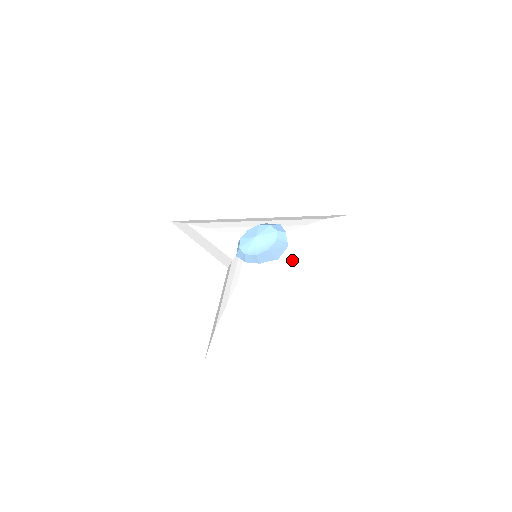
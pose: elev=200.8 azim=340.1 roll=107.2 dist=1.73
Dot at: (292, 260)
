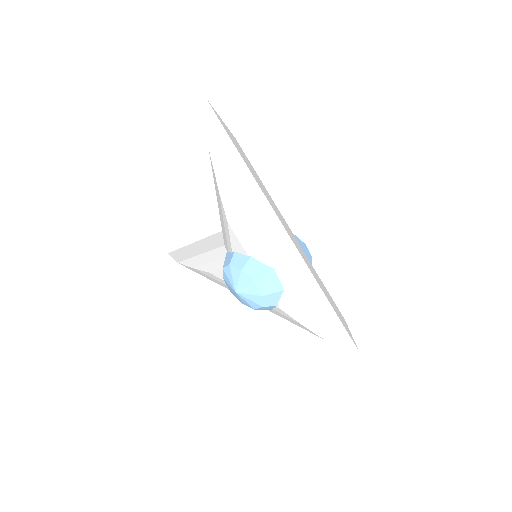
Dot at: occluded
